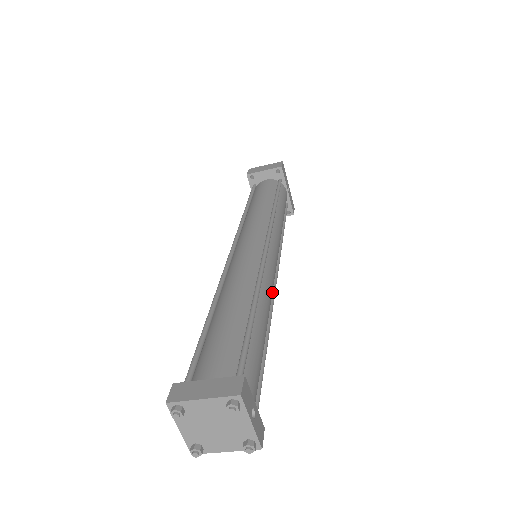
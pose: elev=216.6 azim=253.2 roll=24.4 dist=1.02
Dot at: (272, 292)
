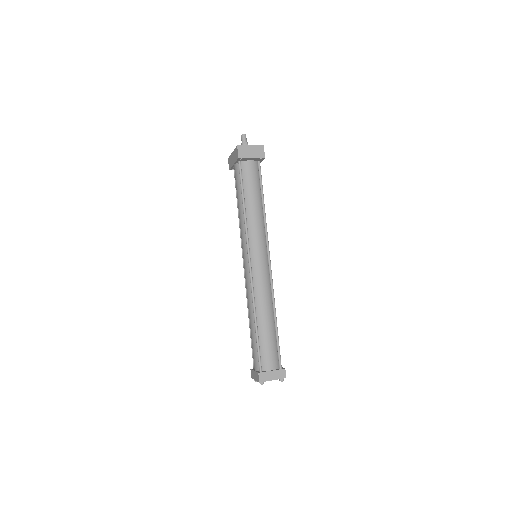
Dot at: occluded
